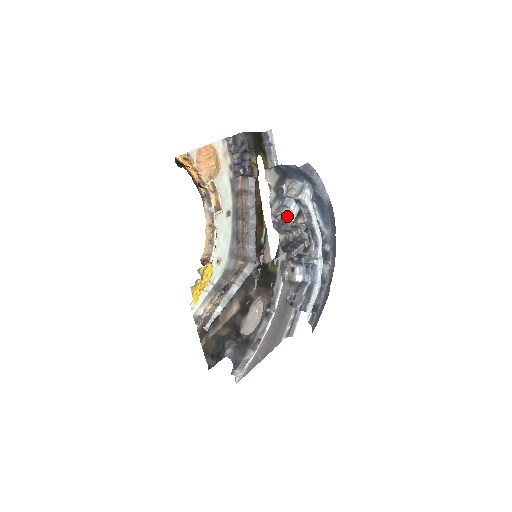
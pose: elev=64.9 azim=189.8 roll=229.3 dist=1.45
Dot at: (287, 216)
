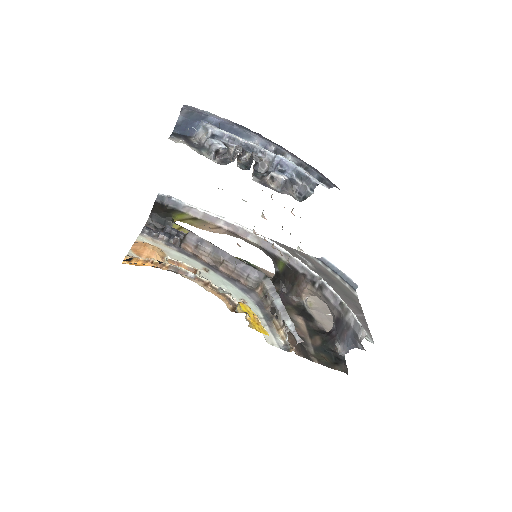
Dot at: (219, 149)
